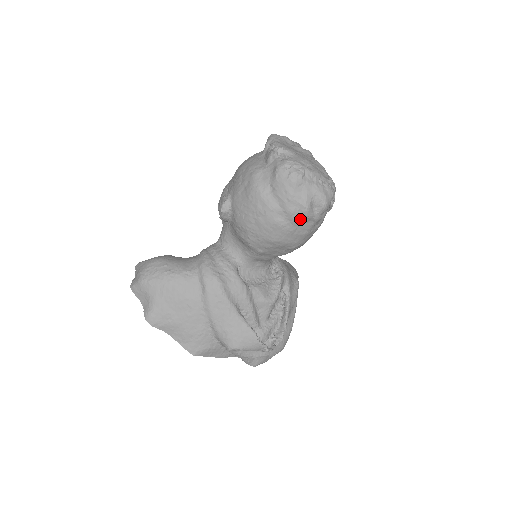
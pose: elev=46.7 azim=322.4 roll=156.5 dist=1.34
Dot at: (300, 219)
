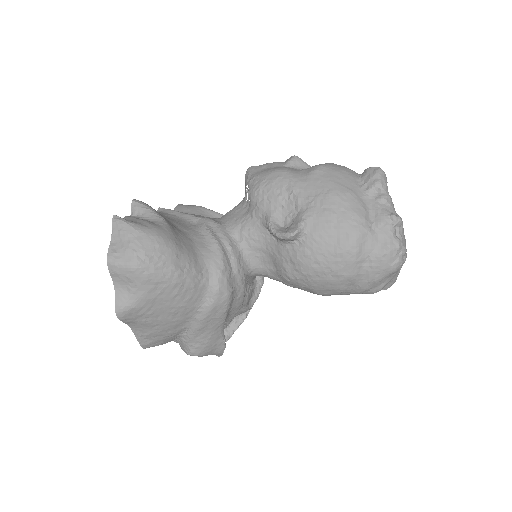
Dot at: (361, 293)
